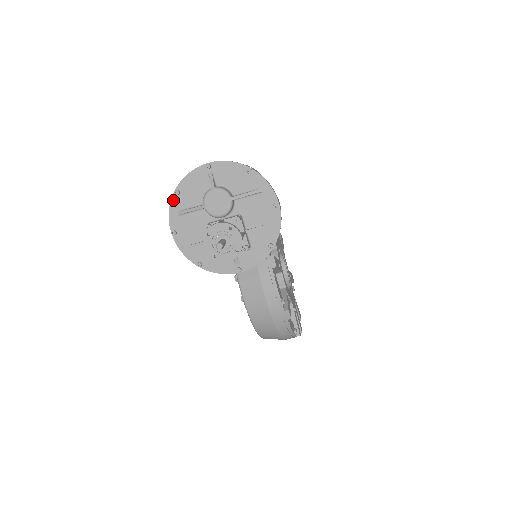
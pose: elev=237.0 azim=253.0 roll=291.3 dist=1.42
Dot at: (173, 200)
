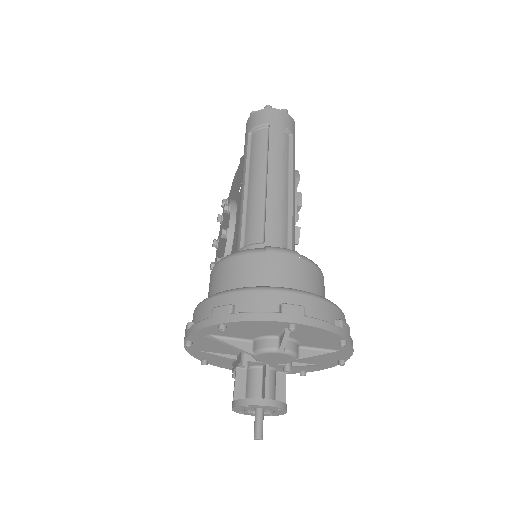
Dot at: (210, 328)
